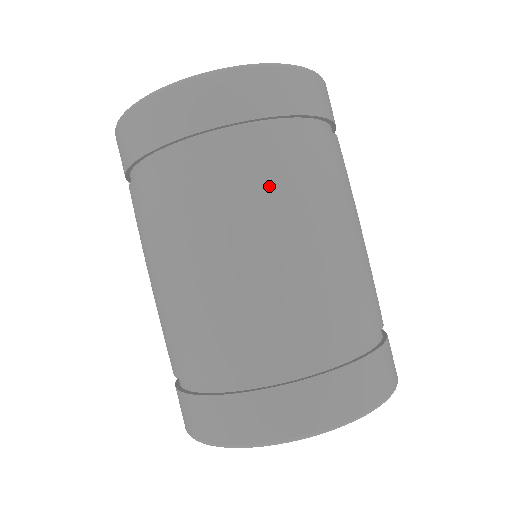
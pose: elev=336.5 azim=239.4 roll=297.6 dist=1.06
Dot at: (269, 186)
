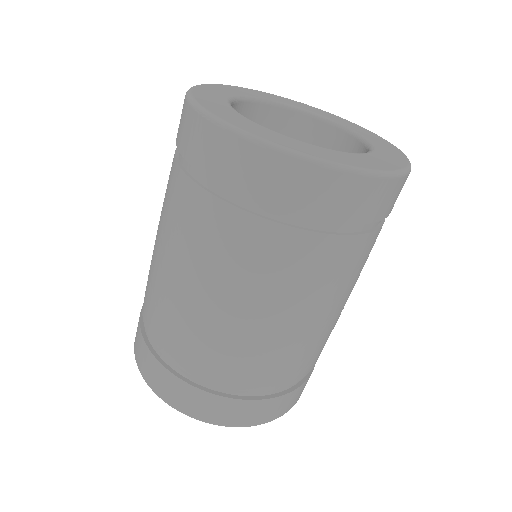
Dot at: (350, 274)
